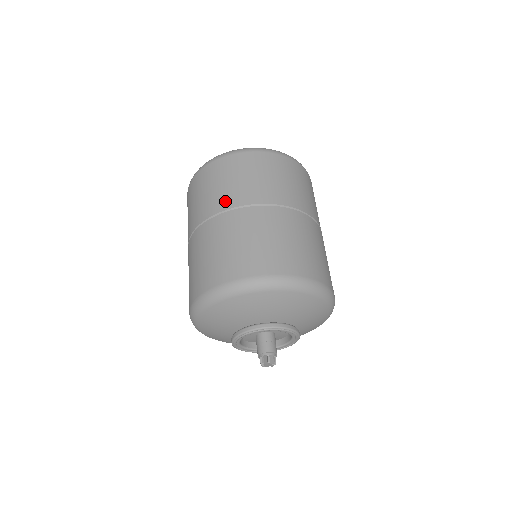
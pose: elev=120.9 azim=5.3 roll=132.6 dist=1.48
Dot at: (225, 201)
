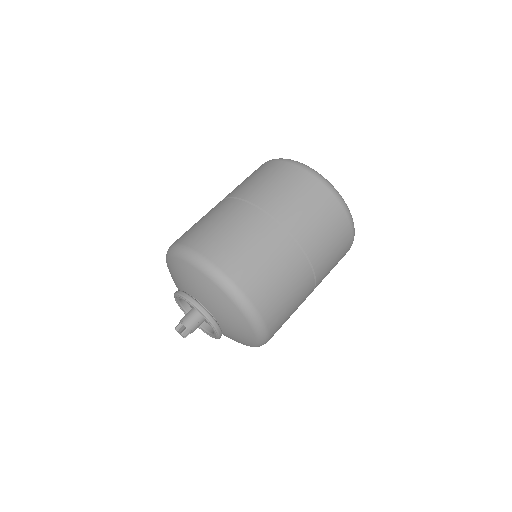
Dot at: (282, 211)
